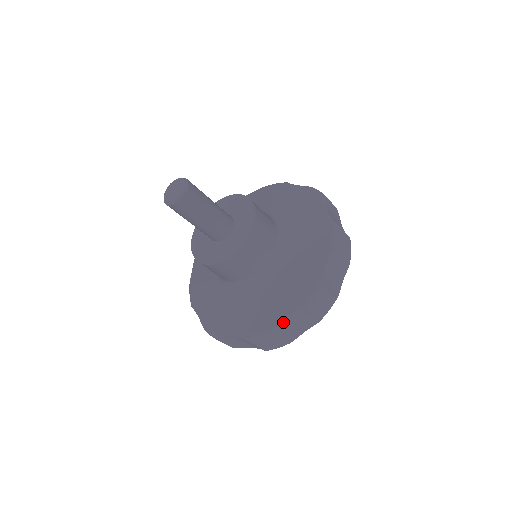
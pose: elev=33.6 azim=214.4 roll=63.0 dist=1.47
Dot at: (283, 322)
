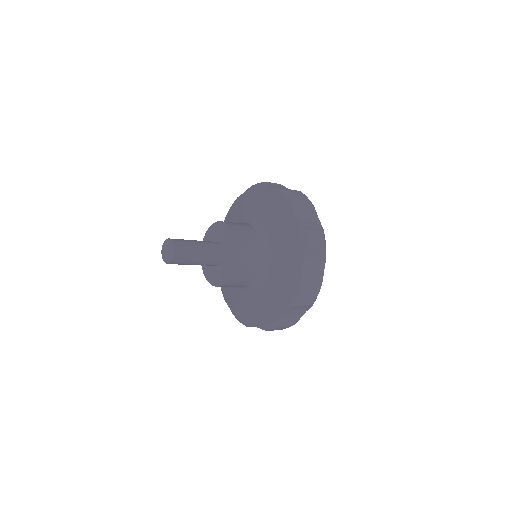
Dot at: (302, 273)
